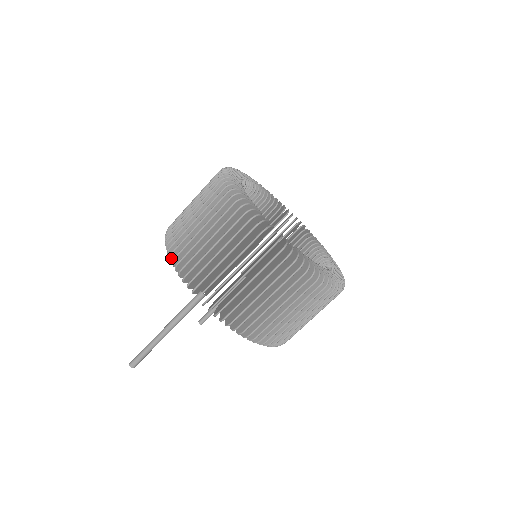
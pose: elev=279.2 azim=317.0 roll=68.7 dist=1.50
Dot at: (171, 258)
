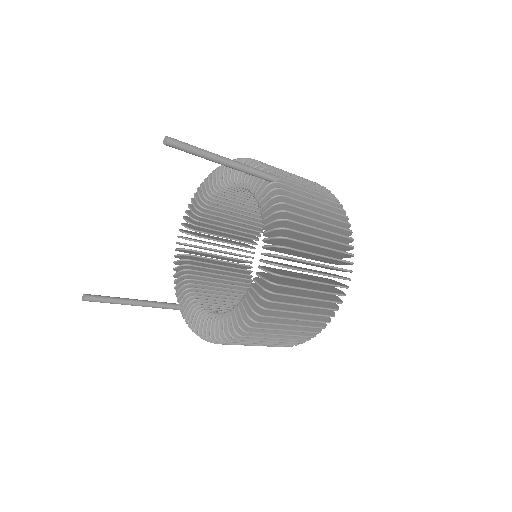
Dot at: (241, 161)
